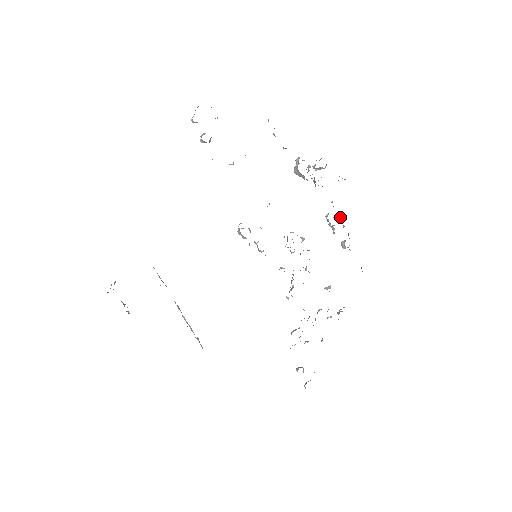
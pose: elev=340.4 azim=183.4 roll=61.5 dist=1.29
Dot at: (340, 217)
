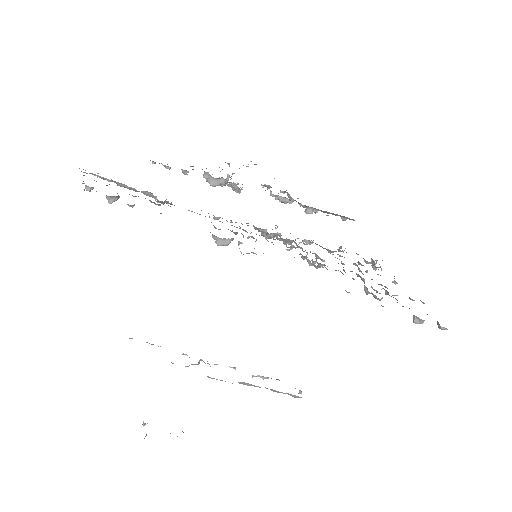
Dot at: (281, 191)
